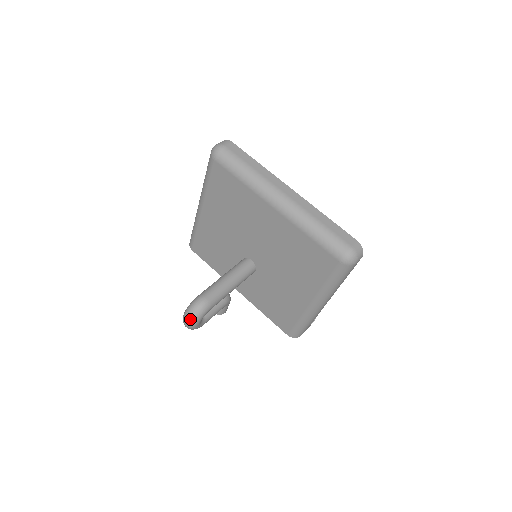
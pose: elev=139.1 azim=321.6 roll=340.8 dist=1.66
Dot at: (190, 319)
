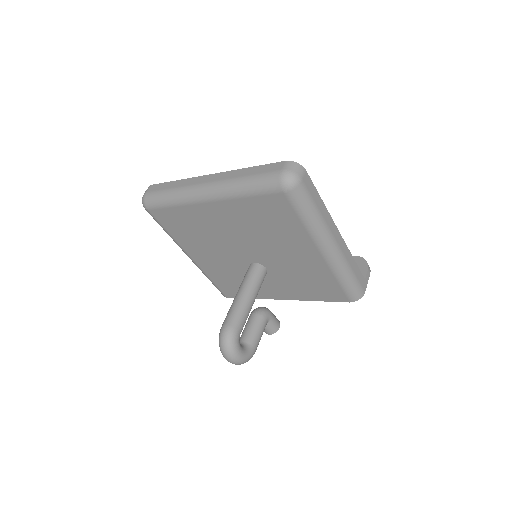
Dot at: (227, 354)
